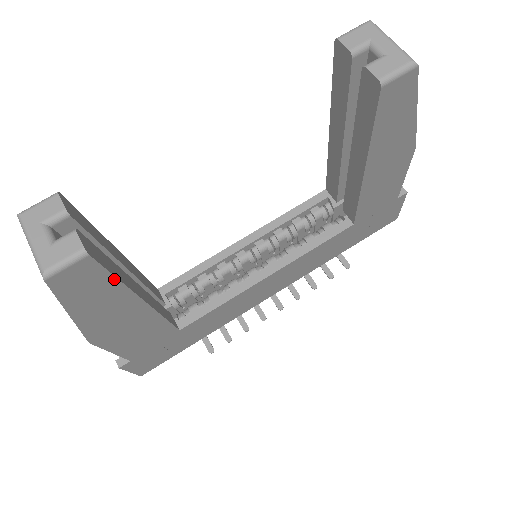
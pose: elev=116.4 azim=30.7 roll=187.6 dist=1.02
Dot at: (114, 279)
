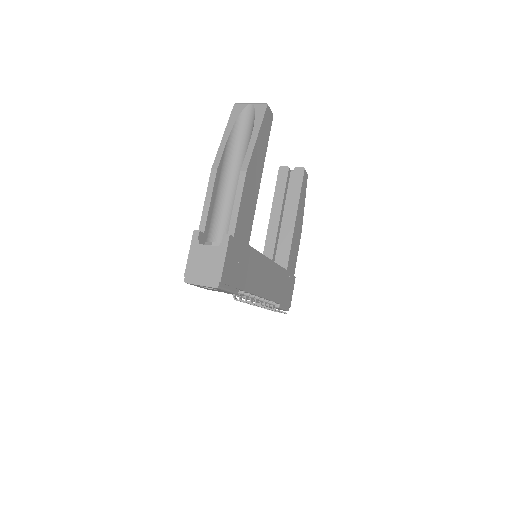
Dot at: (268, 140)
